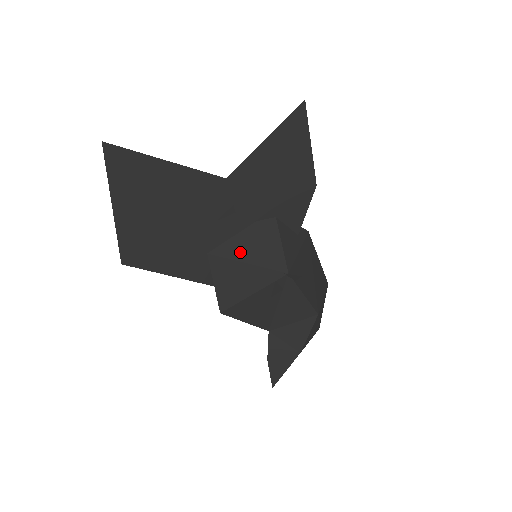
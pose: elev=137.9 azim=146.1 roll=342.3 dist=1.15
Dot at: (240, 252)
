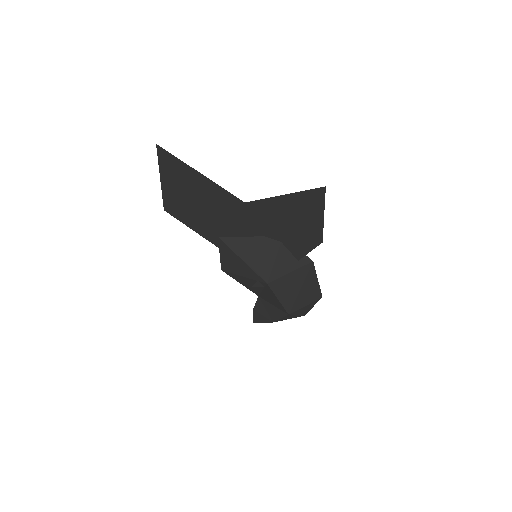
Dot at: (241, 249)
